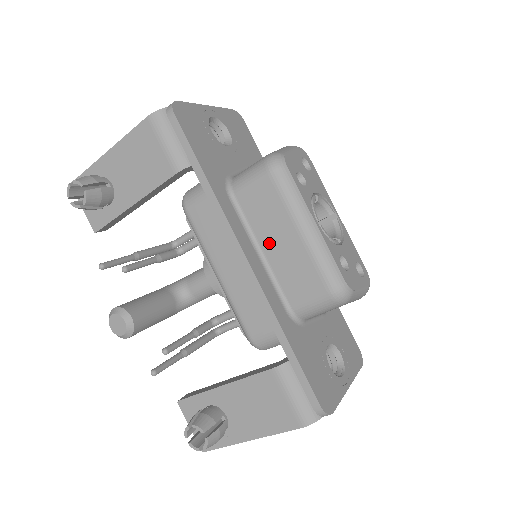
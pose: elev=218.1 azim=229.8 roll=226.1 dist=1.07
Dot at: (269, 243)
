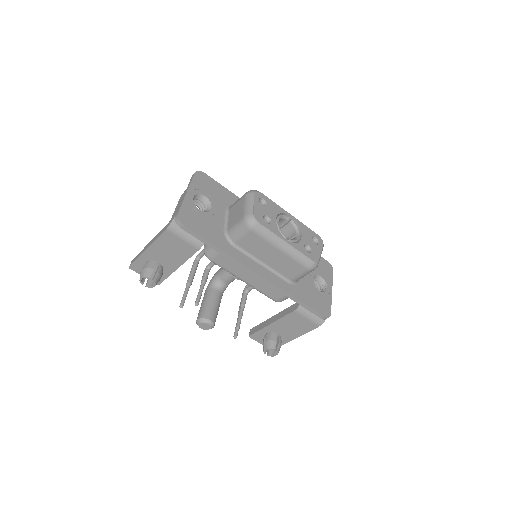
Dot at: (265, 258)
